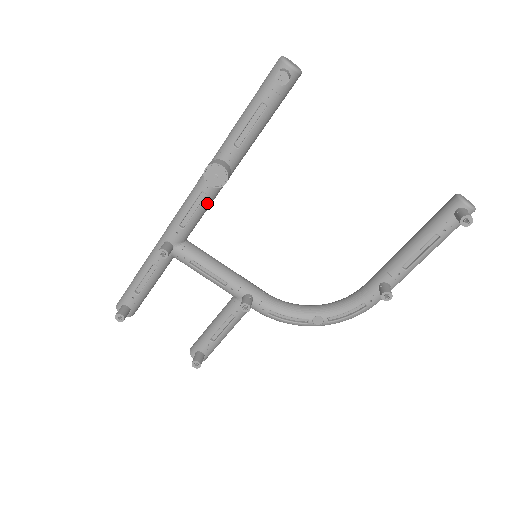
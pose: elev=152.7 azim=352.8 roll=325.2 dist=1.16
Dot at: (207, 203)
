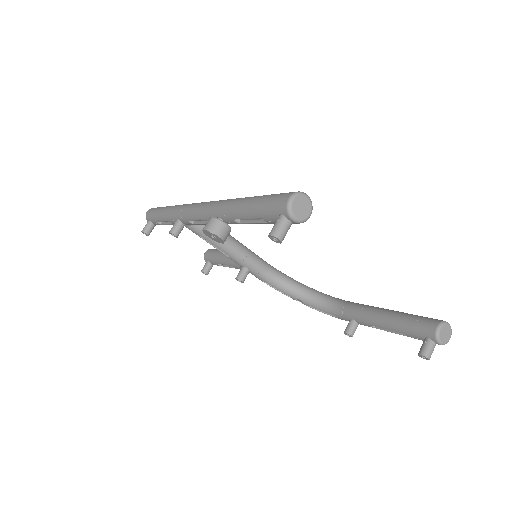
Dot at: occluded
